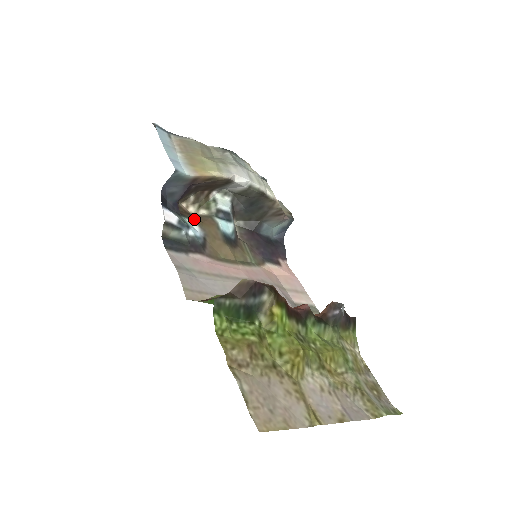
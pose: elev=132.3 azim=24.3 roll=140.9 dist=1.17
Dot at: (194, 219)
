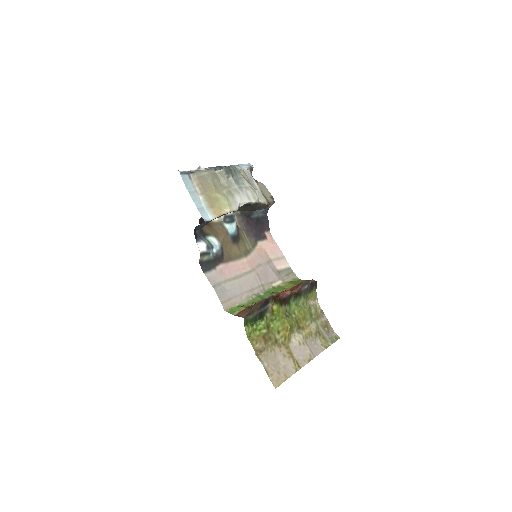
Dot at: (212, 233)
